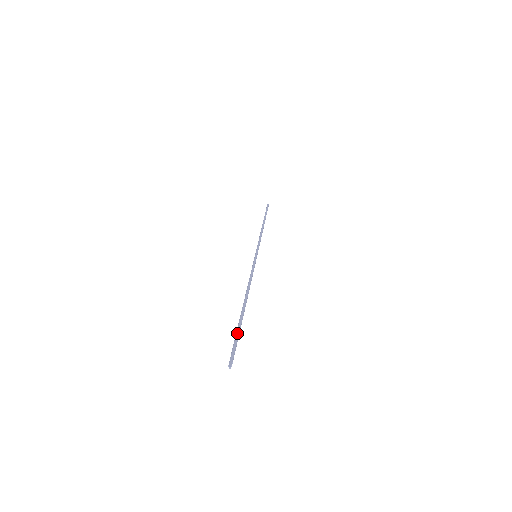
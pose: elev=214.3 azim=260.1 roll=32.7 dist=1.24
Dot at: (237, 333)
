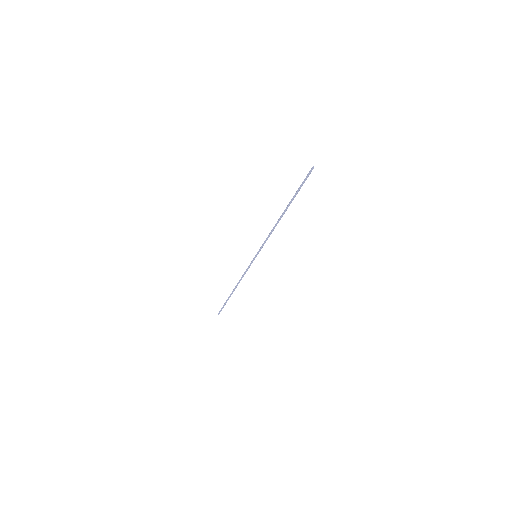
Dot at: (299, 188)
